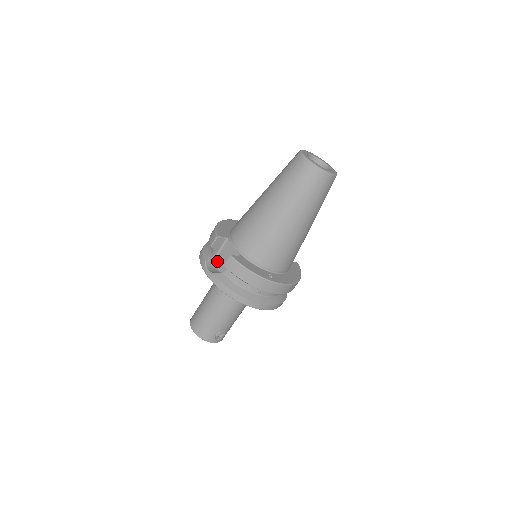
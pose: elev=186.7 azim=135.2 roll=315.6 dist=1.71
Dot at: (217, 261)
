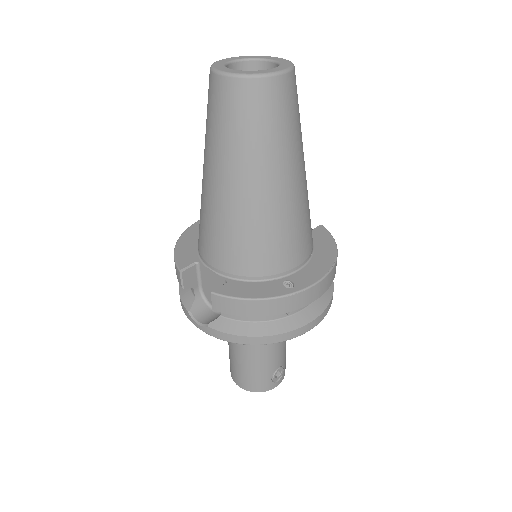
Dot at: (206, 299)
